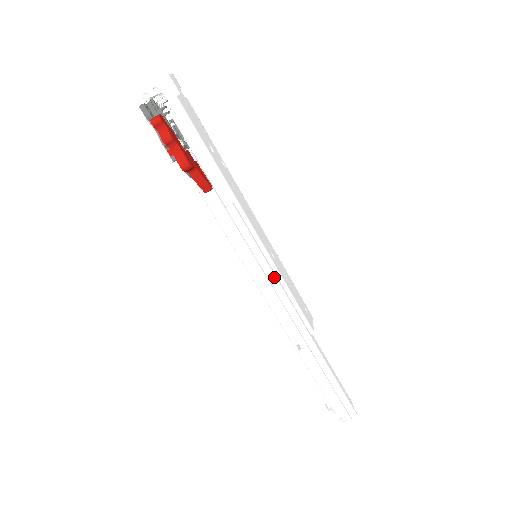
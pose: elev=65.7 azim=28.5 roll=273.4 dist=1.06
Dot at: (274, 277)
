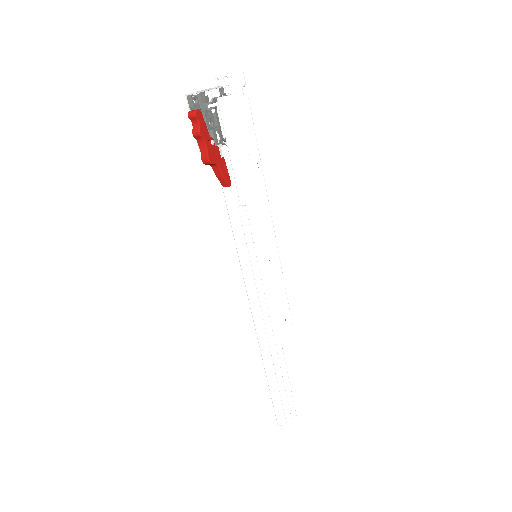
Dot at: (260, 281)
